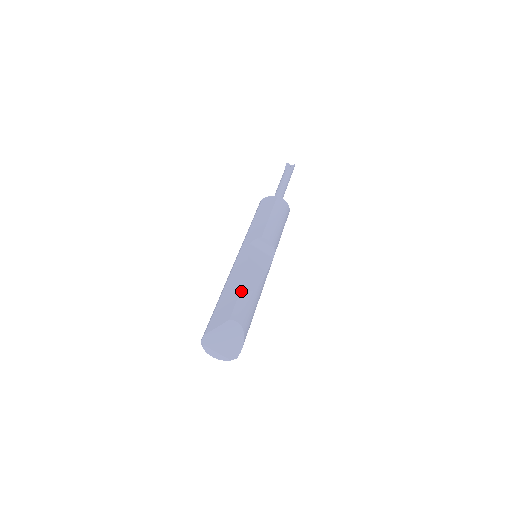
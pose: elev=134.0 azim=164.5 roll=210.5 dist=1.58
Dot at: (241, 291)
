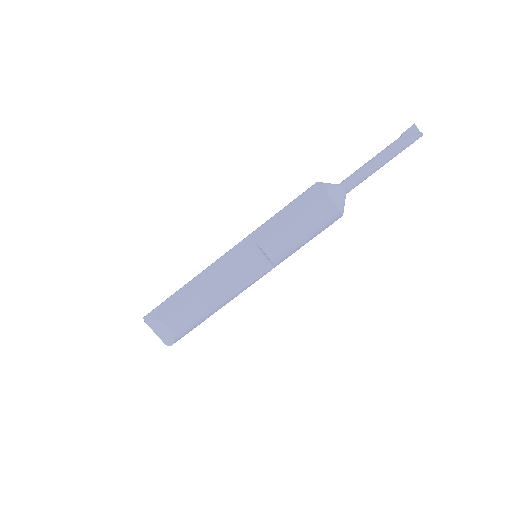
Dot at: (192, 300)
